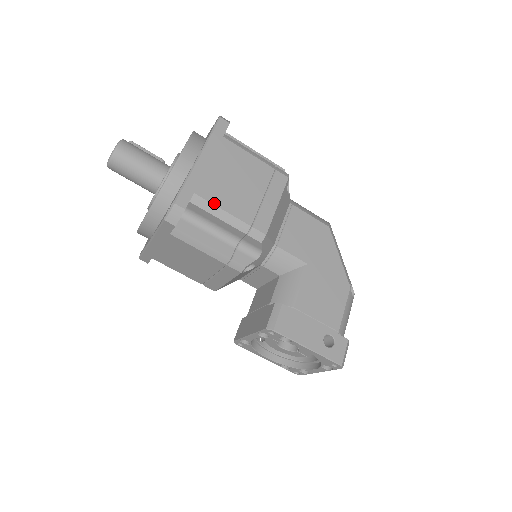
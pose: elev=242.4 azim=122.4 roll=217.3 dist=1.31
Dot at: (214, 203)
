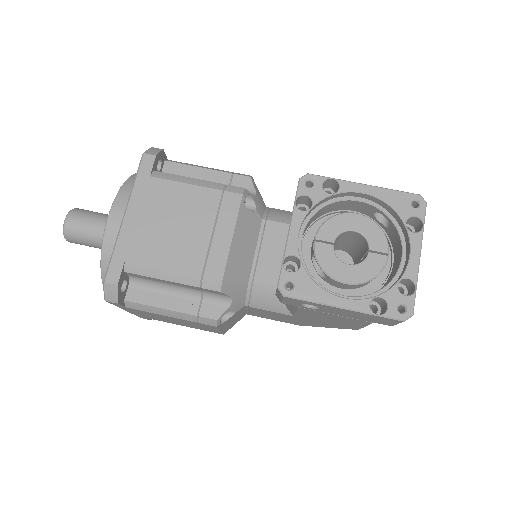
Dot at: occluded
